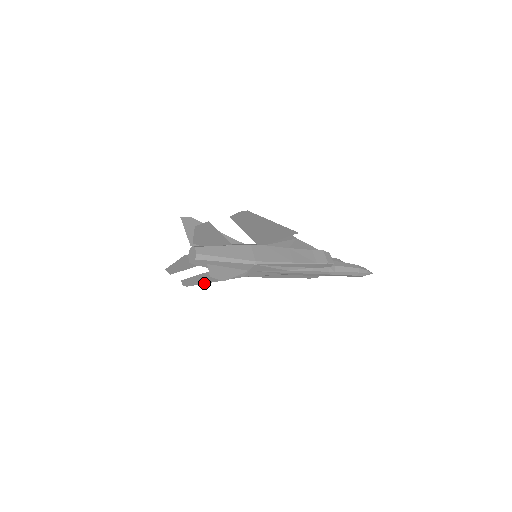
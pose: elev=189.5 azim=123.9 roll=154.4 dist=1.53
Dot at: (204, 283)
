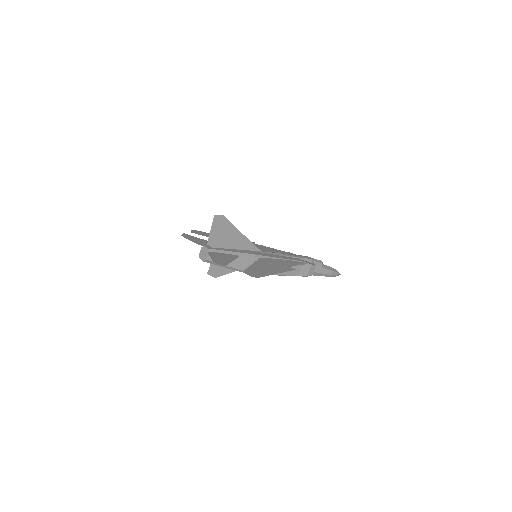
Dot at: (209, 233)
